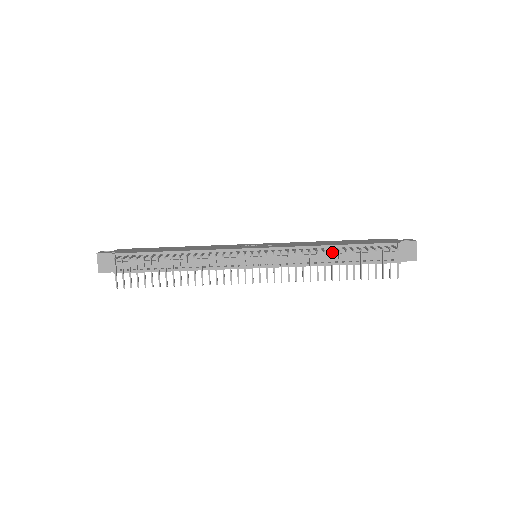
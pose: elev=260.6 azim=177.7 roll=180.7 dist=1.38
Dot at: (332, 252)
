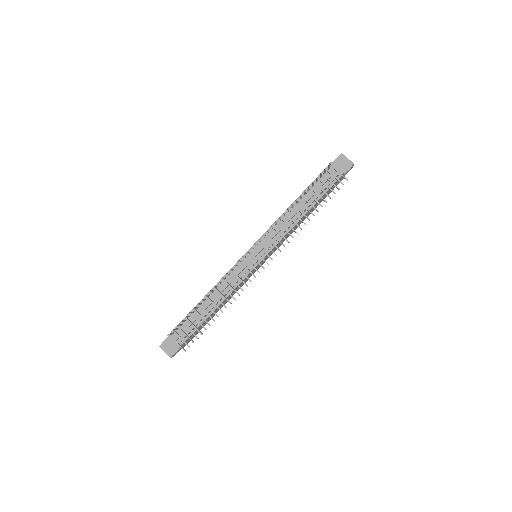
Dot at: (292, 204)
